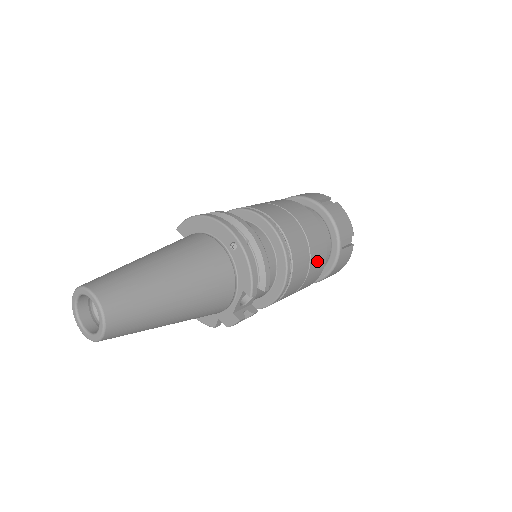
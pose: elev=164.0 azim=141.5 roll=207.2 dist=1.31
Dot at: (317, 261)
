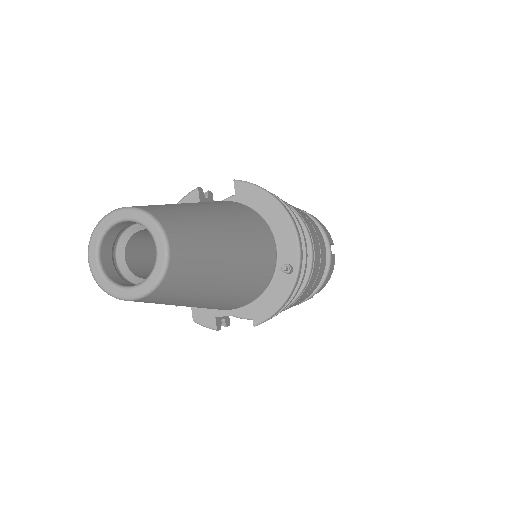
Dot at: occluded
